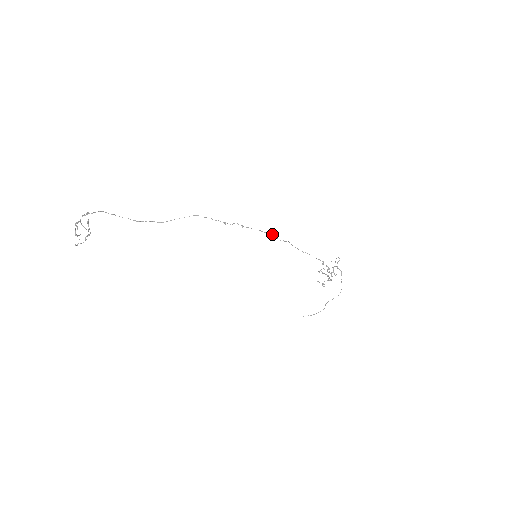
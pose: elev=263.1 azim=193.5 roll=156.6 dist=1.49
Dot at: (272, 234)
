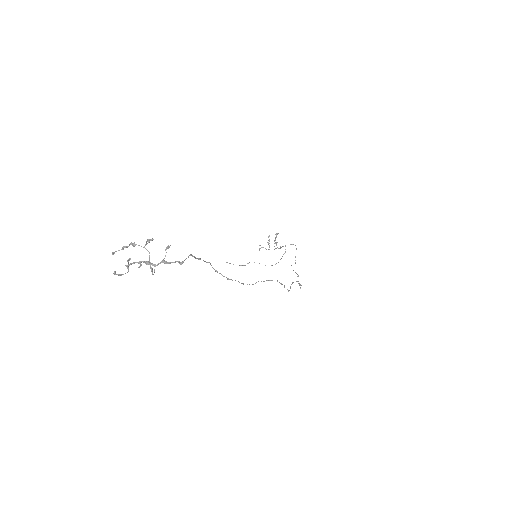
Dot at: occluded
